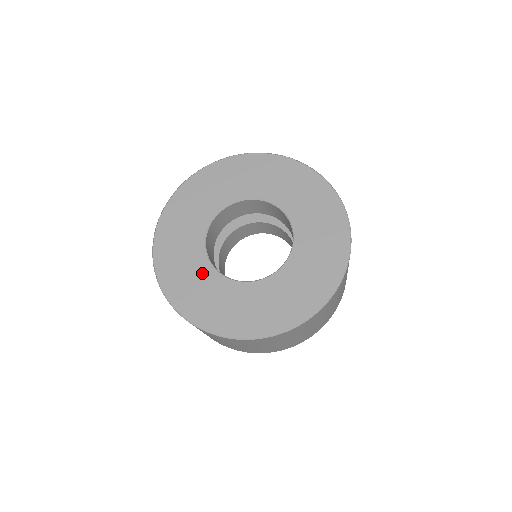
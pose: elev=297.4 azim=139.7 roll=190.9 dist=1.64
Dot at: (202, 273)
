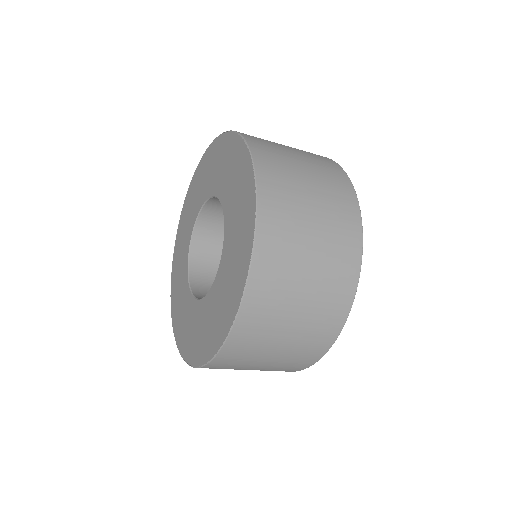
Dot at: (184, 291)
